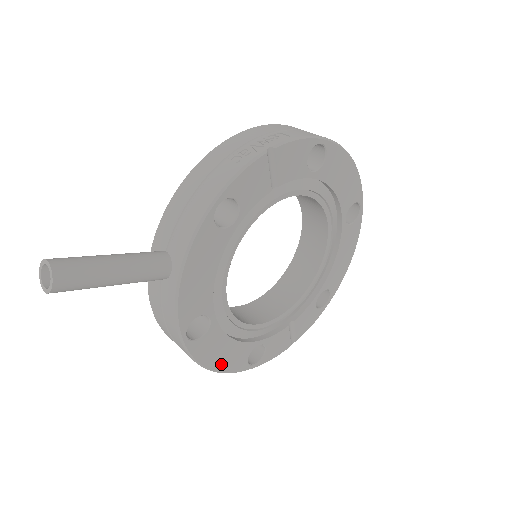
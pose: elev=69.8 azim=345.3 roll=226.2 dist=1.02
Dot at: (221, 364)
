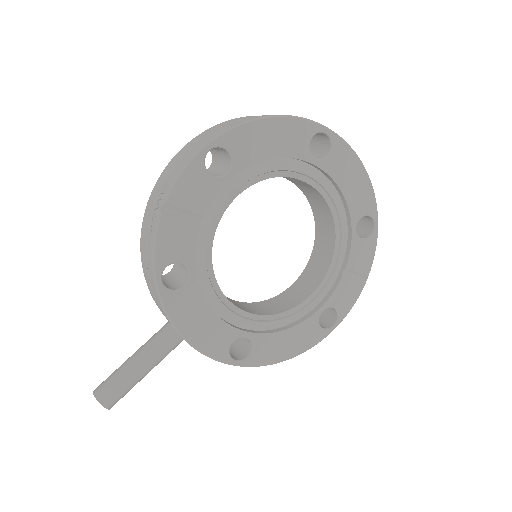
Dot at: (294, 350)
